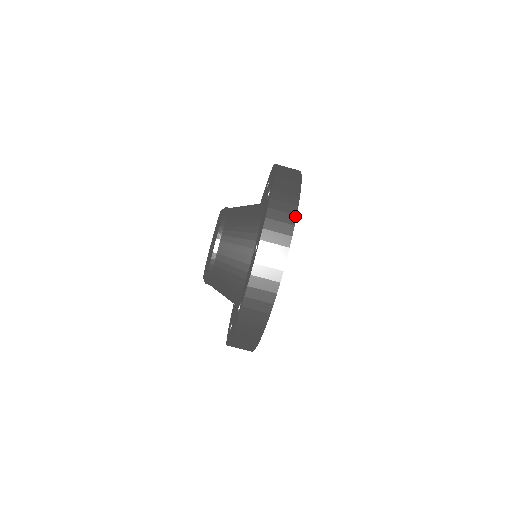
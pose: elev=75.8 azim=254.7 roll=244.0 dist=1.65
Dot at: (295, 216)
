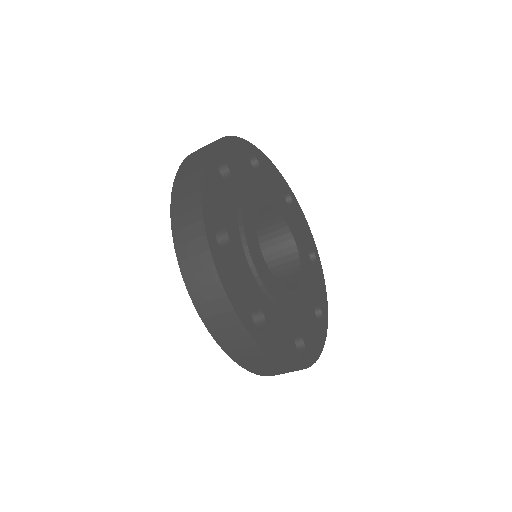
Dot at: (226, 298)
